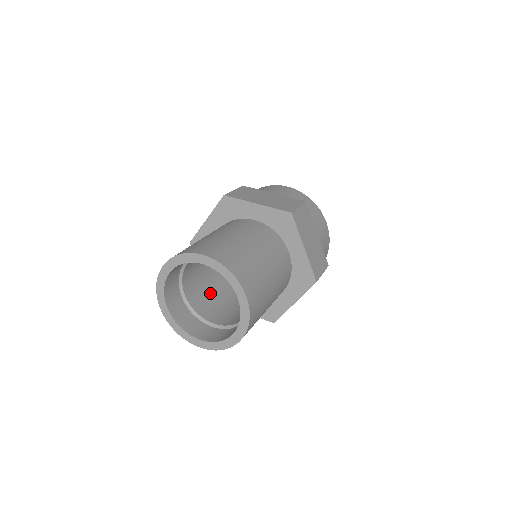
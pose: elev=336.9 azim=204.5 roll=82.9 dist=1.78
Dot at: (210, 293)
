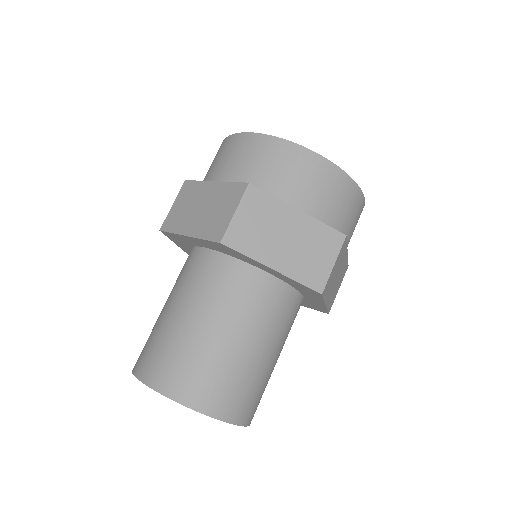
Dot at: occluded
